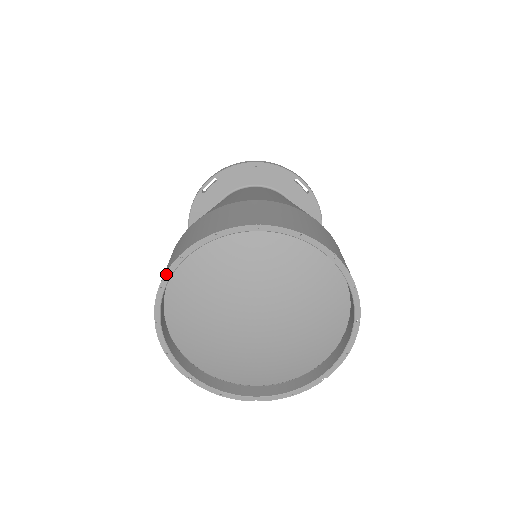
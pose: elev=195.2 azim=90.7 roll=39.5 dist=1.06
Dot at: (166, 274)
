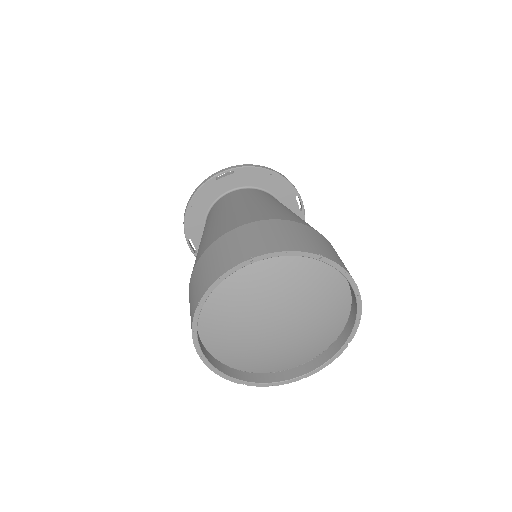
Dot at: (230, 270)
